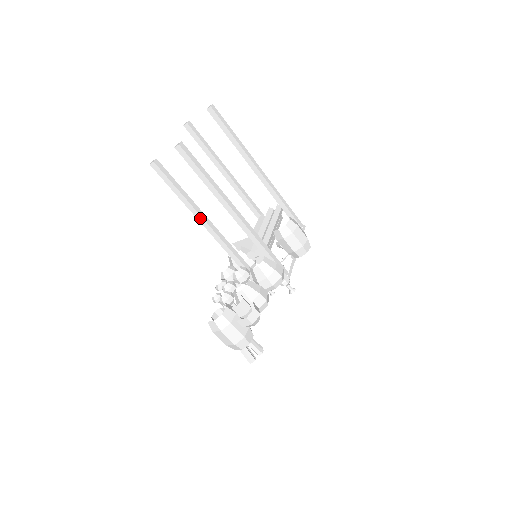
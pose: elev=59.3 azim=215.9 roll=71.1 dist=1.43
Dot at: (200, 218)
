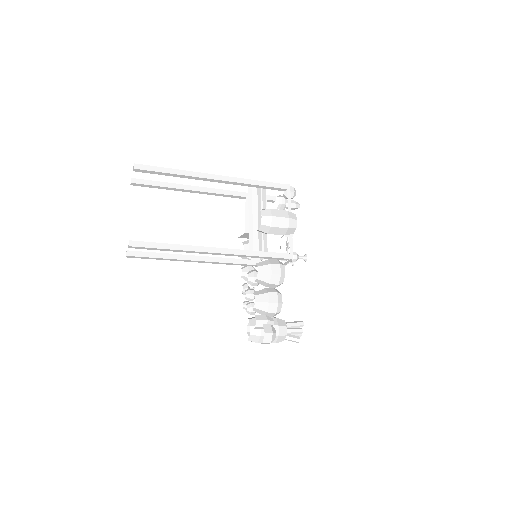
Dot at: (192, 261)
